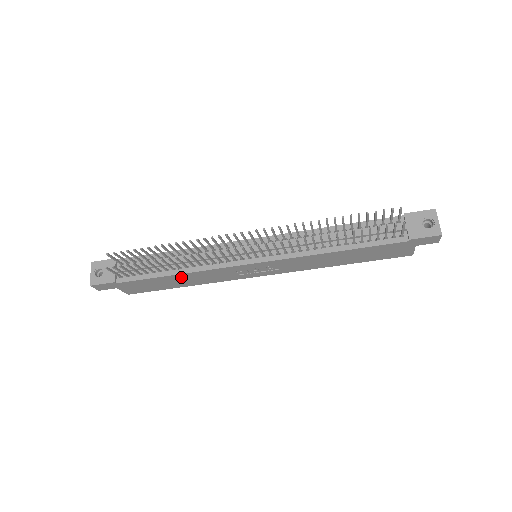
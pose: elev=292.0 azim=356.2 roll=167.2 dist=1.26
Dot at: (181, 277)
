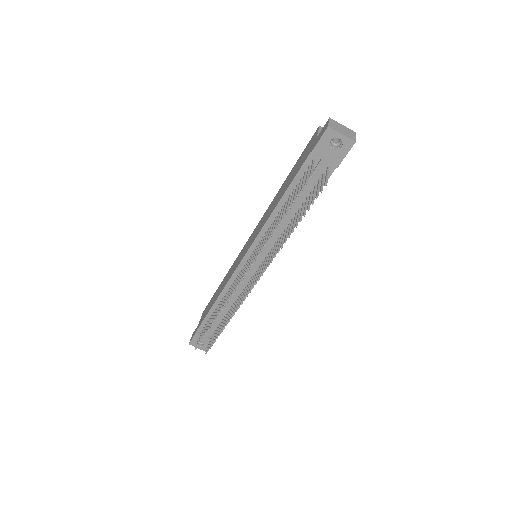
Dot at: occluded
